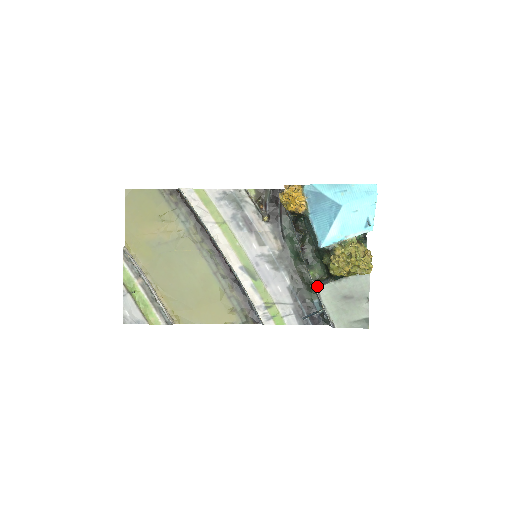
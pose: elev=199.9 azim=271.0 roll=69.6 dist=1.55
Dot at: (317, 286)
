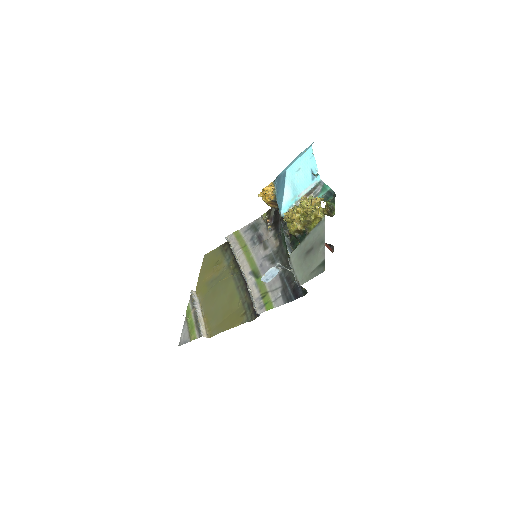
Dot at: (290, 255)
